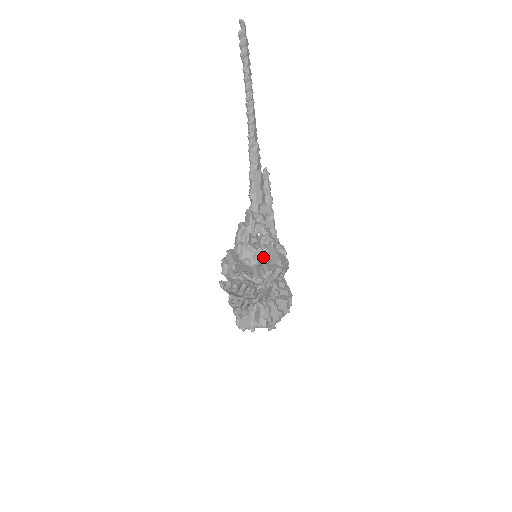
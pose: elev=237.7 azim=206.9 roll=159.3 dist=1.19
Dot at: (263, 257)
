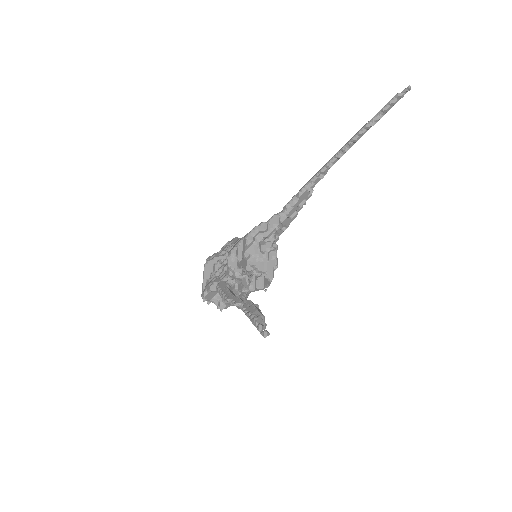
Dot at: (261, 263)
